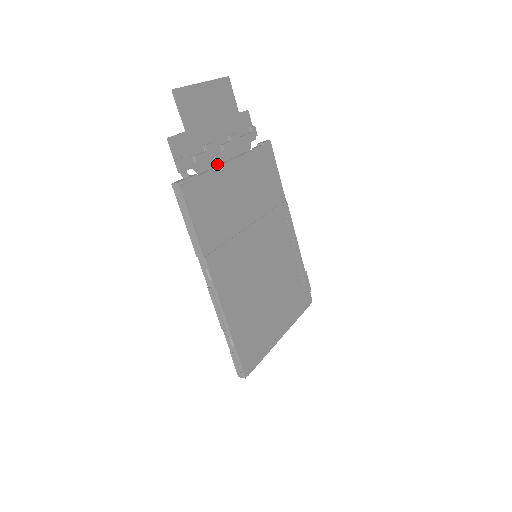
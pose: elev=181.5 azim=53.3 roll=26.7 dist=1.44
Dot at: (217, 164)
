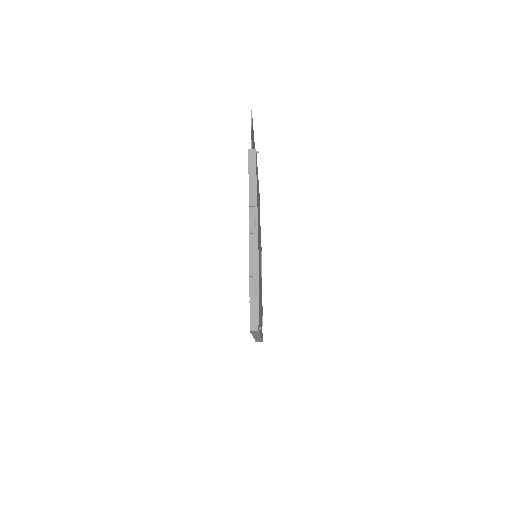
Dot at: occluded
